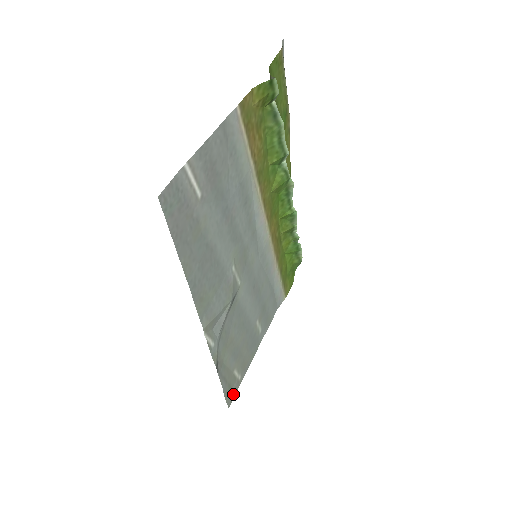
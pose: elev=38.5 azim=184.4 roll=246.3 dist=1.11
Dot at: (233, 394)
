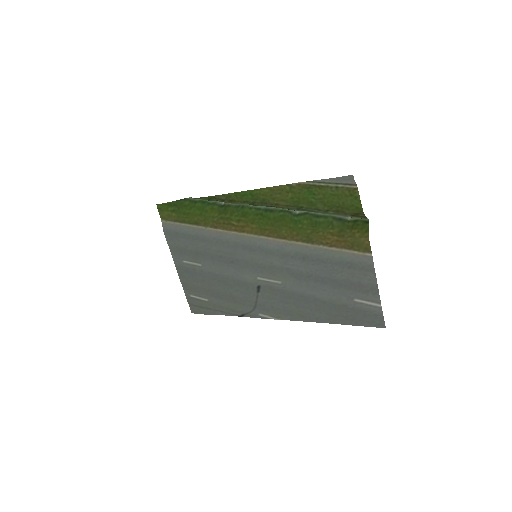
Dot at: (192, 306)
